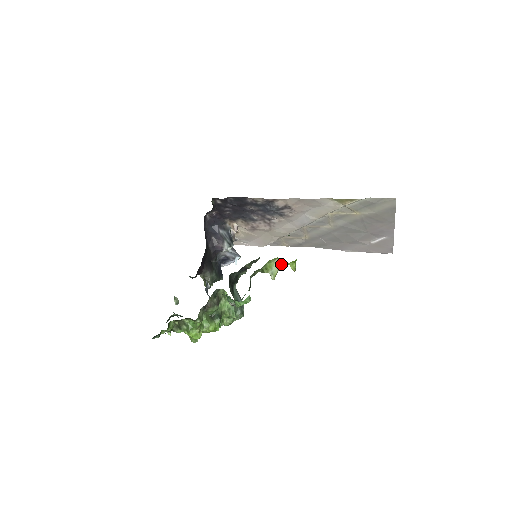
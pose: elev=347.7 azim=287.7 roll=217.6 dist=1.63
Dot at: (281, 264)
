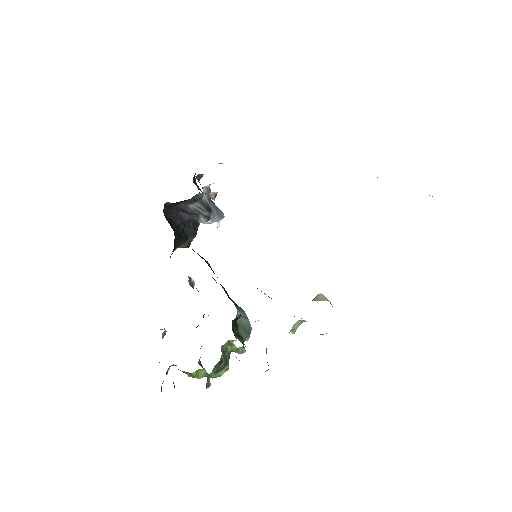
Dot at: (305, 321)
